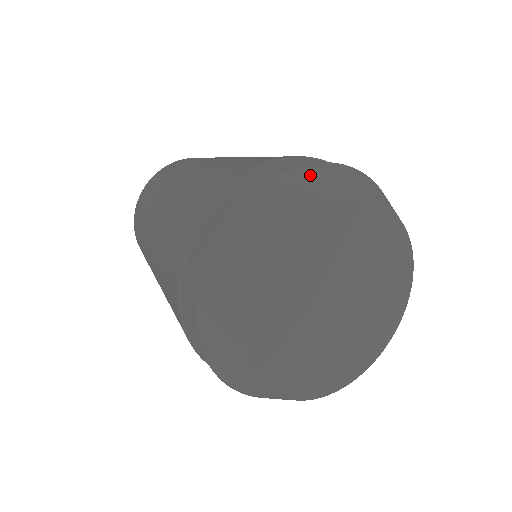
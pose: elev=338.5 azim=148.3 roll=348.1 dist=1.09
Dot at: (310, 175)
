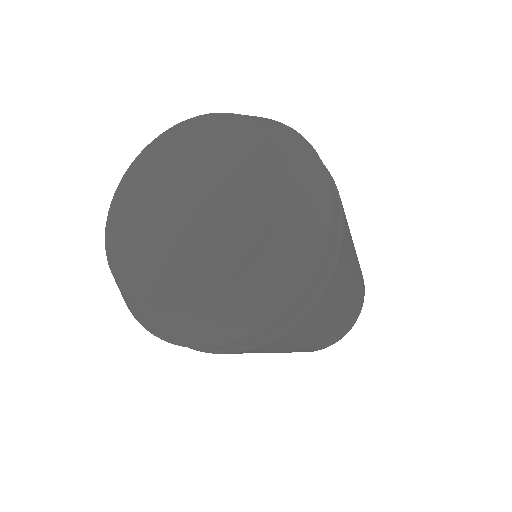
Dot at: occluded
